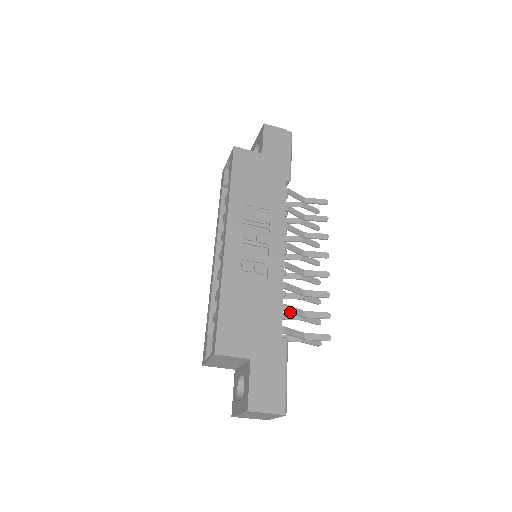
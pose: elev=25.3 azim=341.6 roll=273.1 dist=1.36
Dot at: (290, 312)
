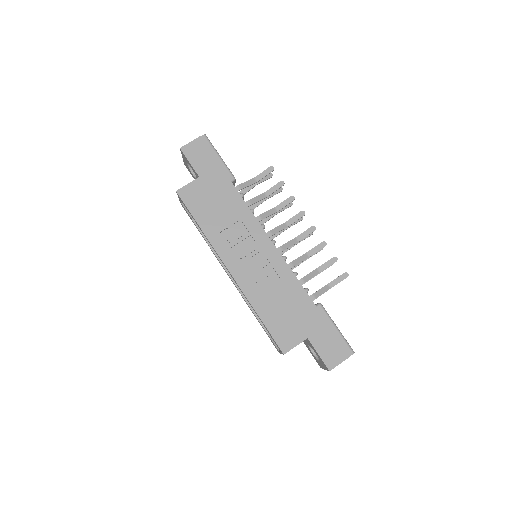
Dot at: occluded
